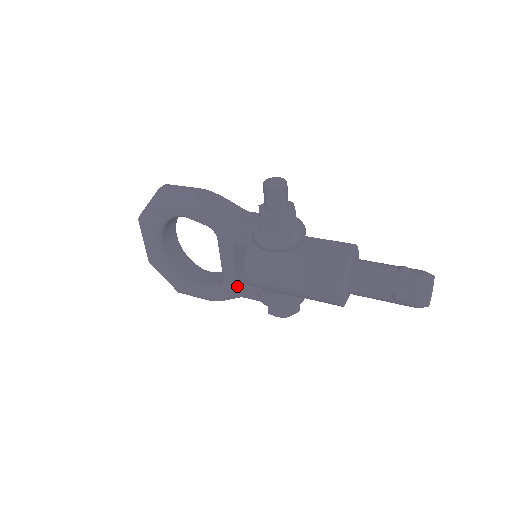
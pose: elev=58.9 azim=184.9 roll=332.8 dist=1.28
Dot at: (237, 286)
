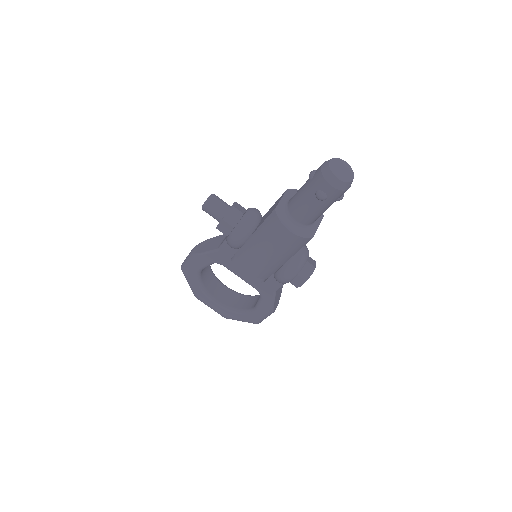
Dot at: (264, 287)
